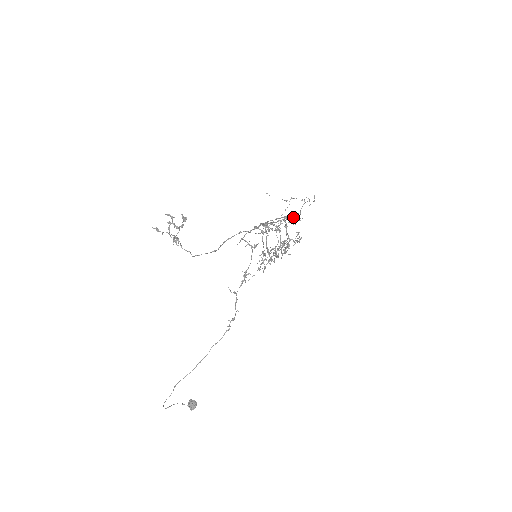
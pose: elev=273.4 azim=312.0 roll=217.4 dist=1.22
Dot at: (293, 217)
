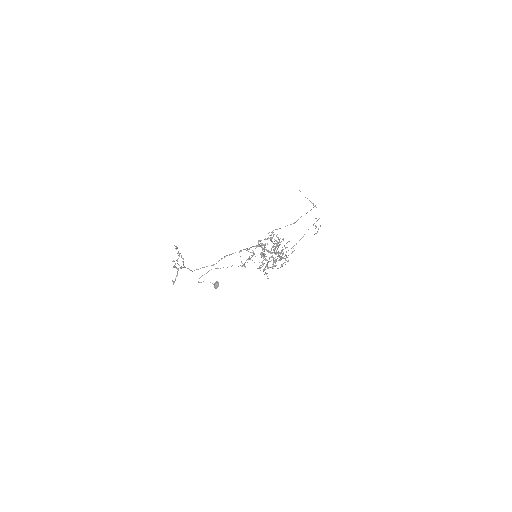
Dot at: occluded
